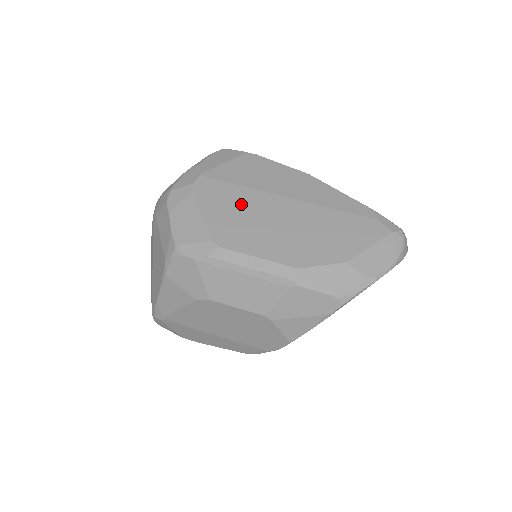
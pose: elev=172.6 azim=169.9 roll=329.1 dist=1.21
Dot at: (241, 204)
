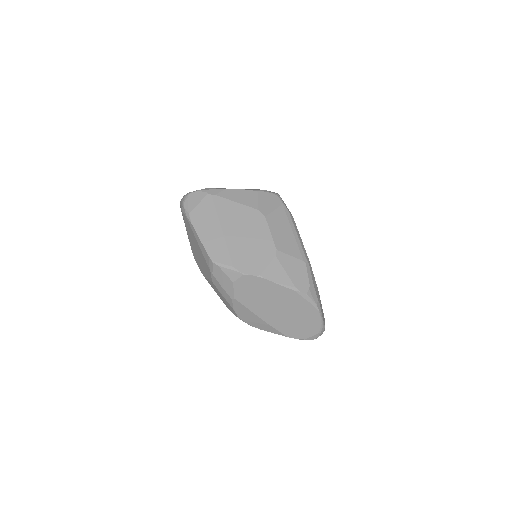
Dot at: occluded
